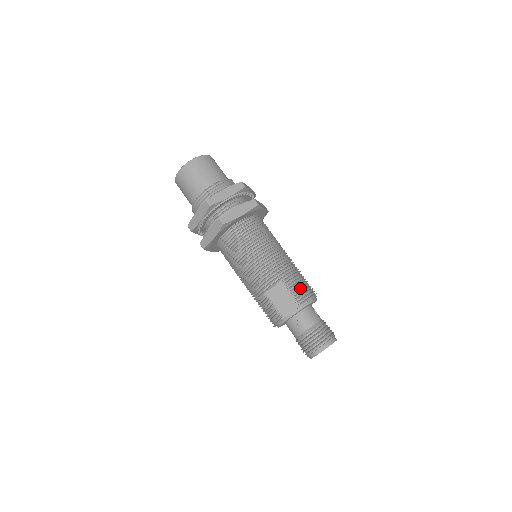
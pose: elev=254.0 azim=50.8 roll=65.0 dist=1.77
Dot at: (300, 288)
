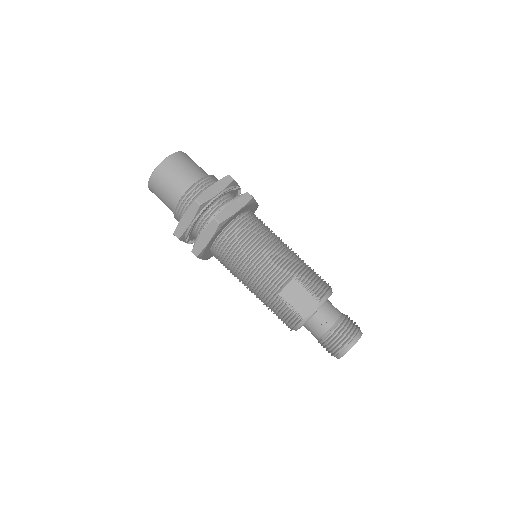
Dot at: (316, 282)
